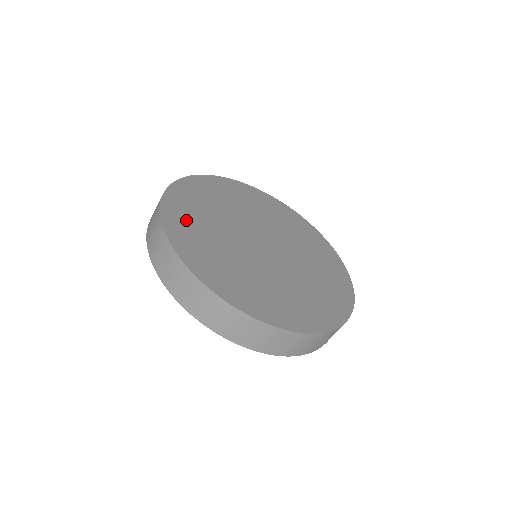
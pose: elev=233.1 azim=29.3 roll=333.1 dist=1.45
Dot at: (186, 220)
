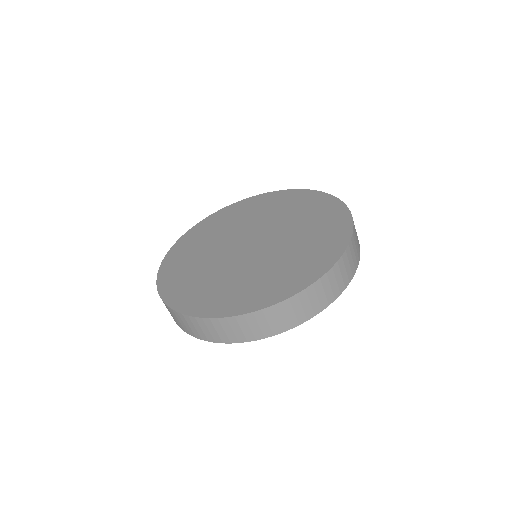
Dot at: (204, 297)
